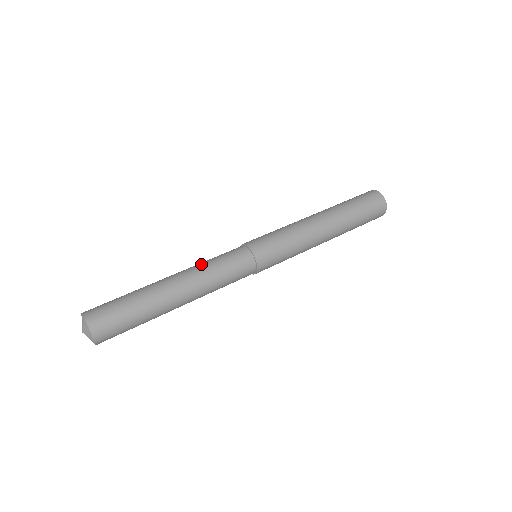
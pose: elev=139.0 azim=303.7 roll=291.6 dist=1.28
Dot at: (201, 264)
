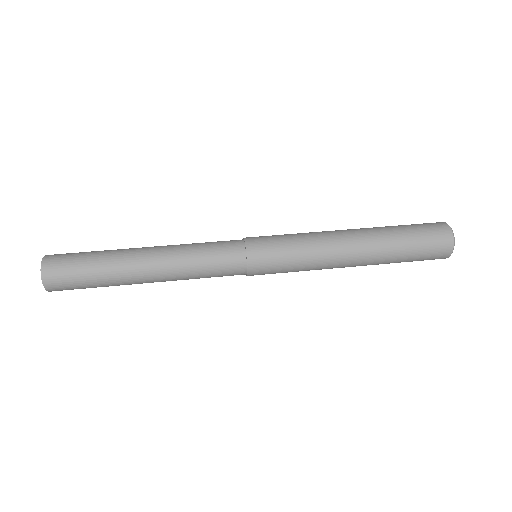
Dot at: (185, 246)
